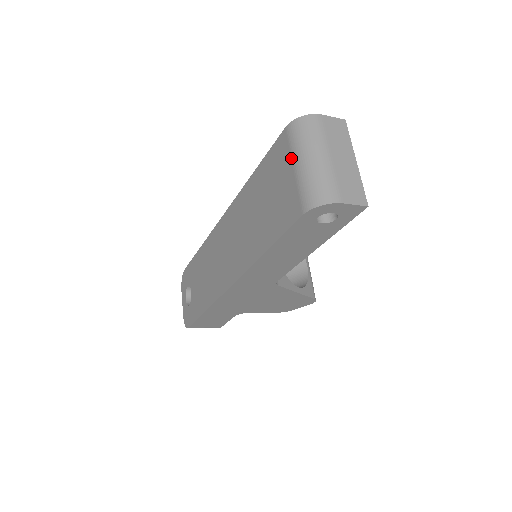
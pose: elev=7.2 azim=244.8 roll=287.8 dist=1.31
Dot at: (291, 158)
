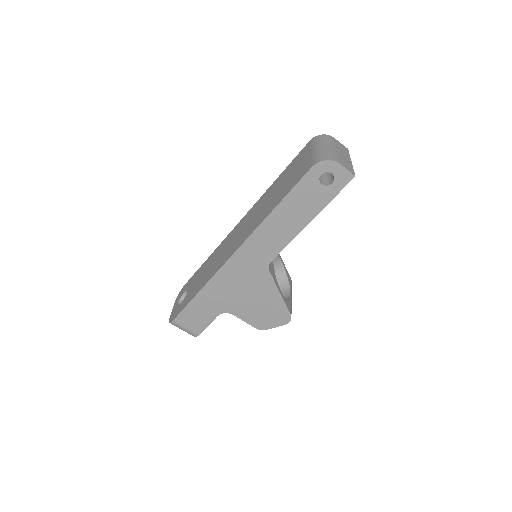
Dot at: (310, 149)
